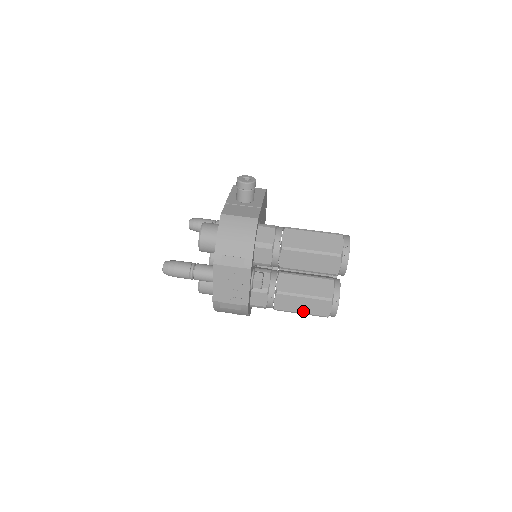
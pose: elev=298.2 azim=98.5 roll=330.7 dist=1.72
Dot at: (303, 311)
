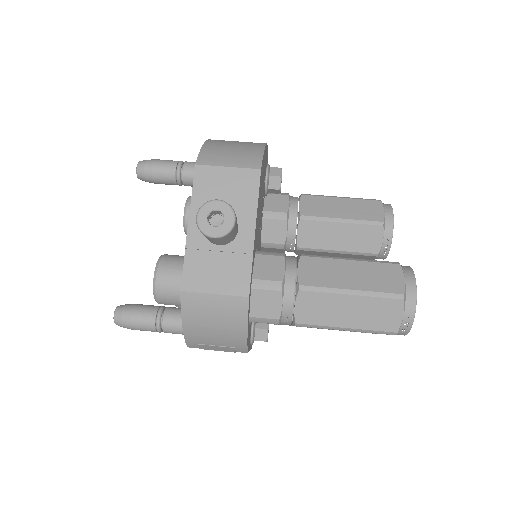
Dot at: occluded
